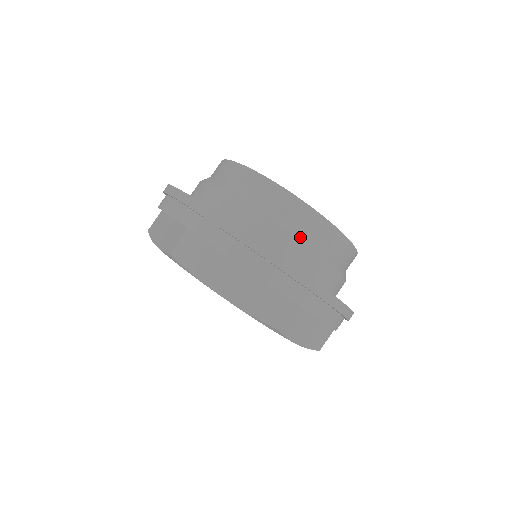
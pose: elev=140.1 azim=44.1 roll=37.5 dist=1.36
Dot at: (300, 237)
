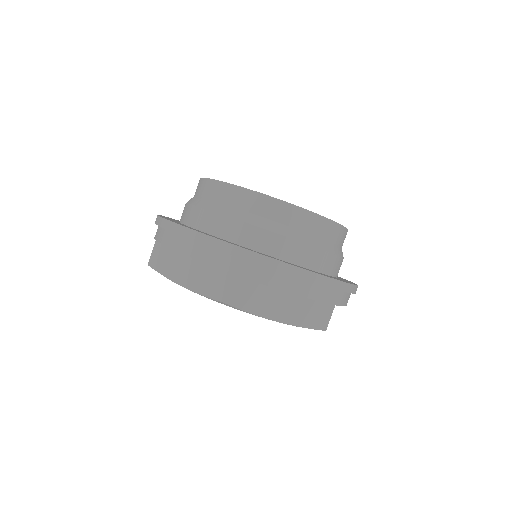
Dot at: (323, 247)
